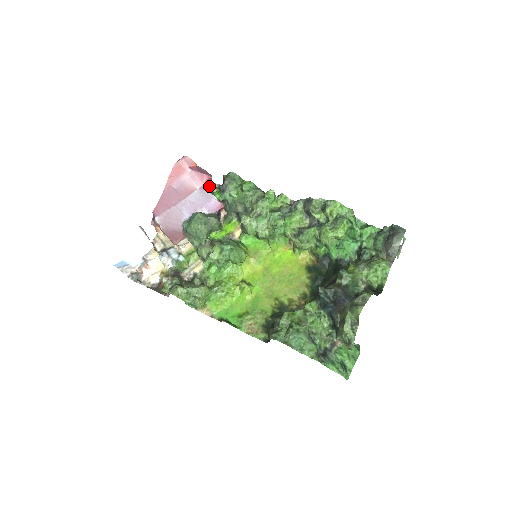
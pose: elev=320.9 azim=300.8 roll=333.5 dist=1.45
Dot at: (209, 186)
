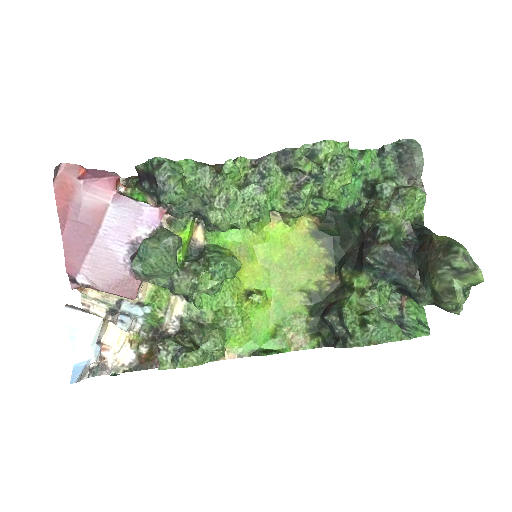
Dot at: (118, 190)
